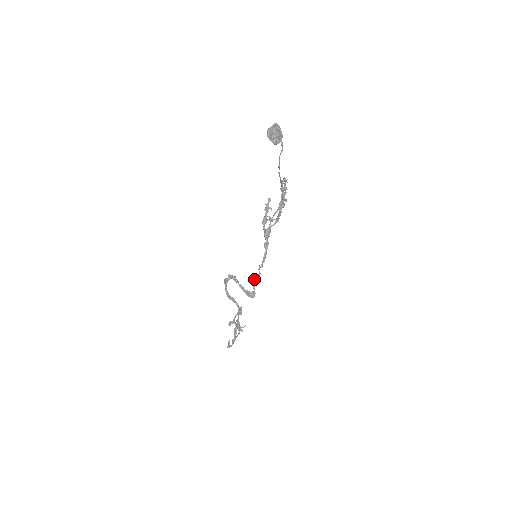
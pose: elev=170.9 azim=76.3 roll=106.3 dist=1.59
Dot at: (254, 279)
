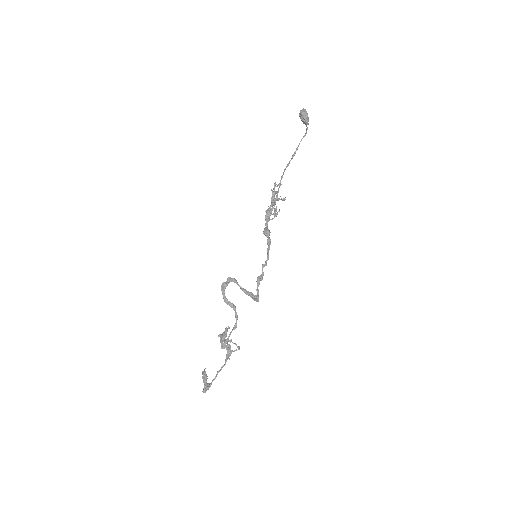
Dot at: (257, 280)
